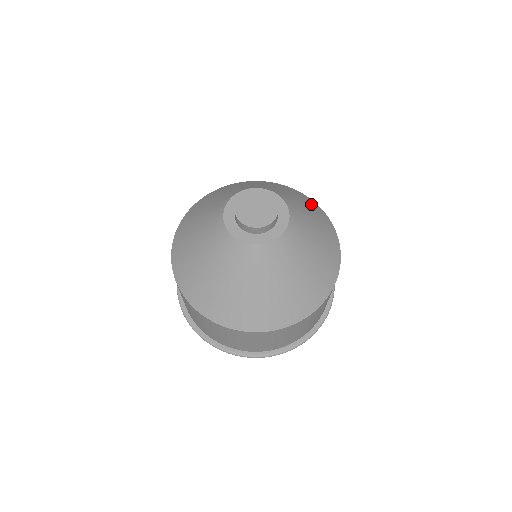
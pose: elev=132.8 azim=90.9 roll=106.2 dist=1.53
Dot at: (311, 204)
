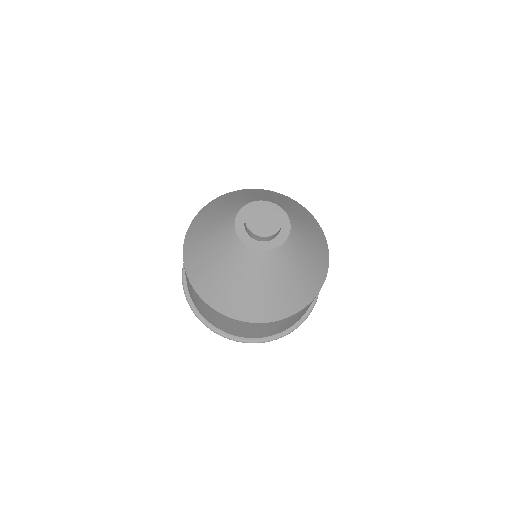
Dot at: occluded
